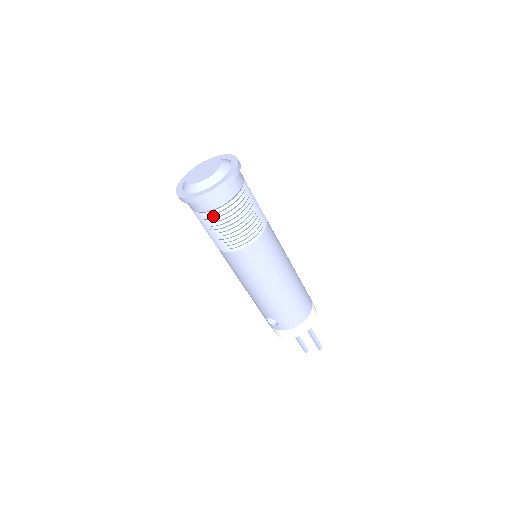
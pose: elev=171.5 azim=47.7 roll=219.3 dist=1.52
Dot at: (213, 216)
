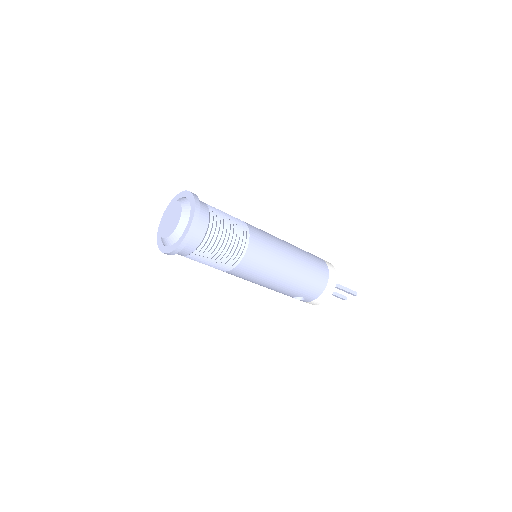
Dot at: (199, 254)
